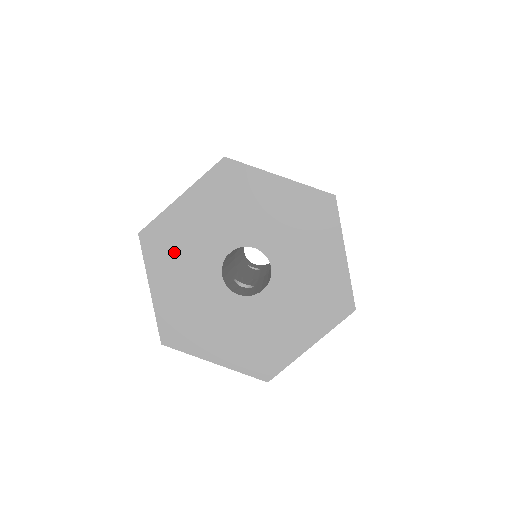
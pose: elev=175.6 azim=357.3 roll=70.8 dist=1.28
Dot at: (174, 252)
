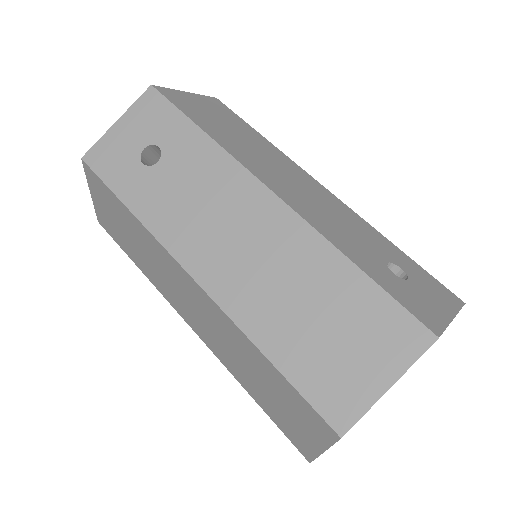
Dot at: occluded
